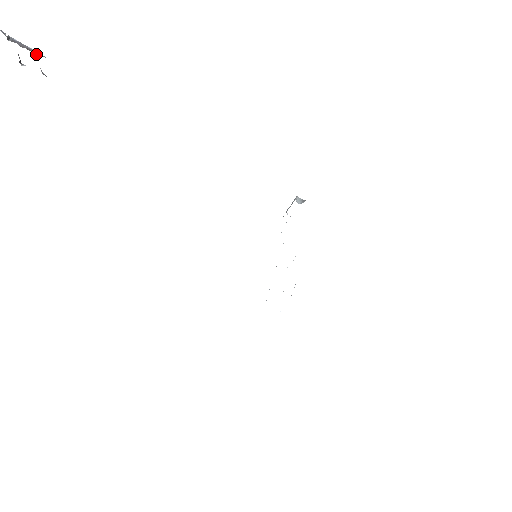
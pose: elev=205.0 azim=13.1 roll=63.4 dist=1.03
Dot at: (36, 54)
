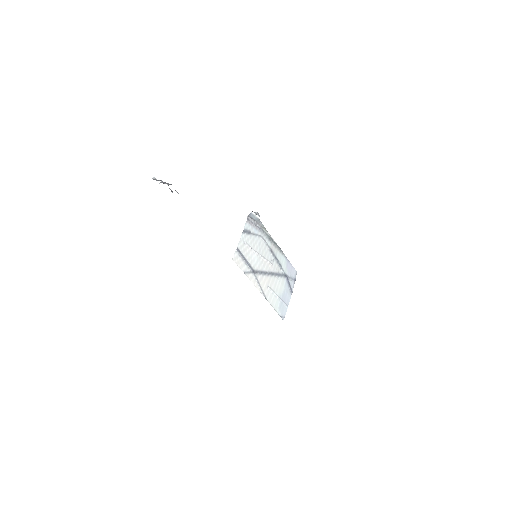
Dot at: (168, 185)
